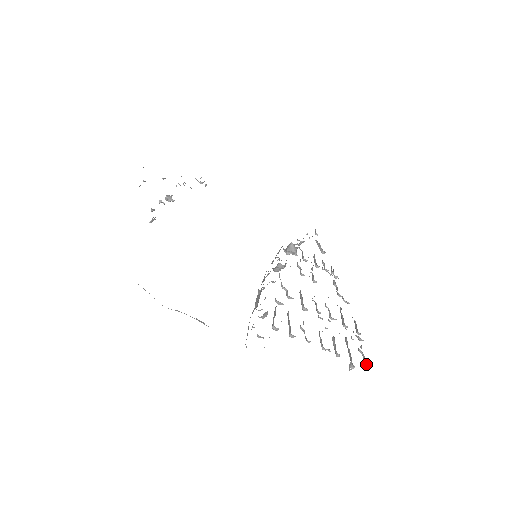
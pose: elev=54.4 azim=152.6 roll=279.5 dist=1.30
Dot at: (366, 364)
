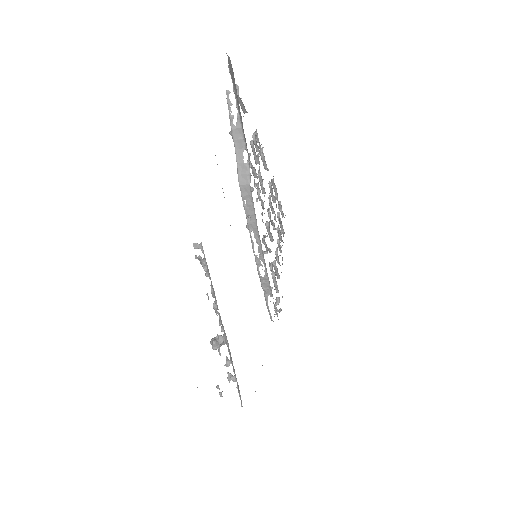
Dot at: occluded
